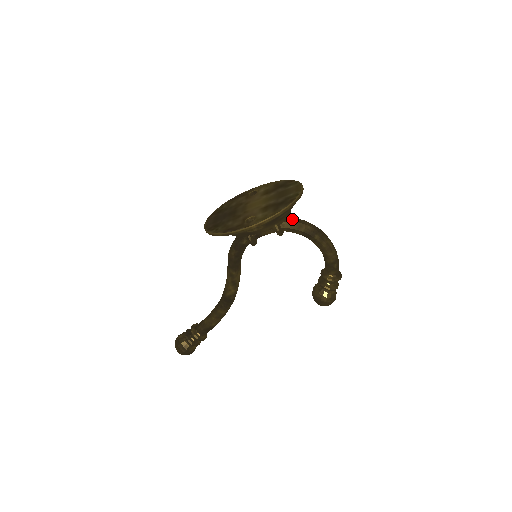
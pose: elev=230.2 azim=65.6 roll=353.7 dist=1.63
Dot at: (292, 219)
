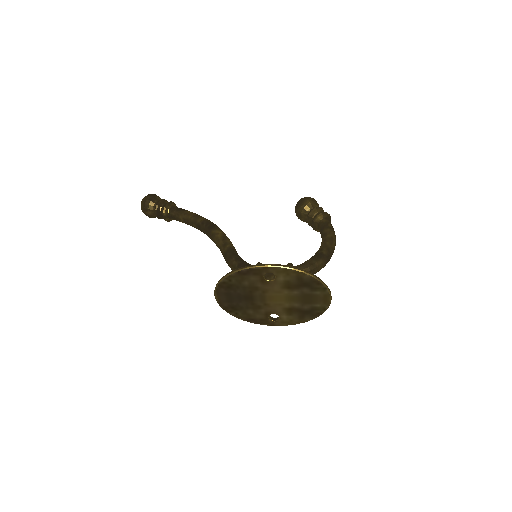
Dot at: occluded
